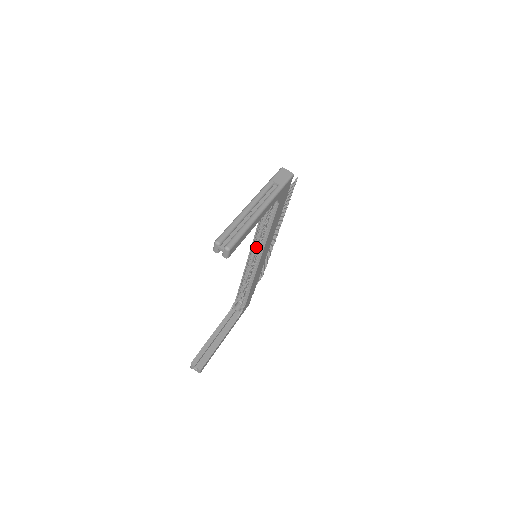
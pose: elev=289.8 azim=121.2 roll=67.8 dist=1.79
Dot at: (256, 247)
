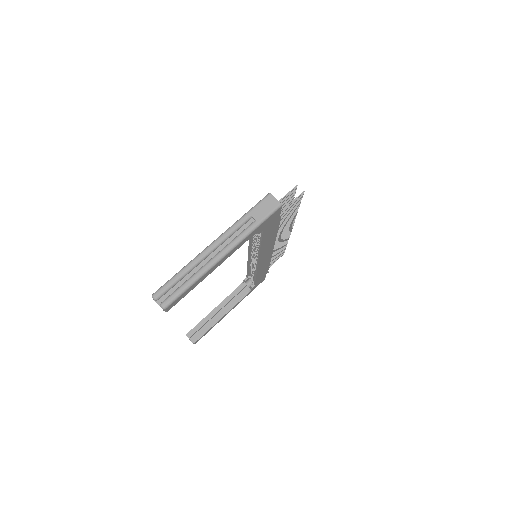
Dot at: (254, 250)
